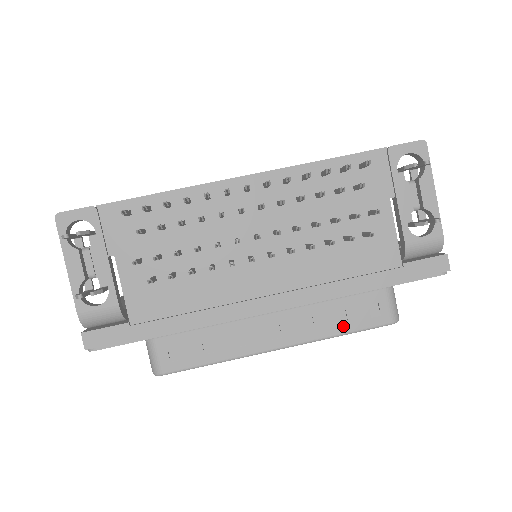
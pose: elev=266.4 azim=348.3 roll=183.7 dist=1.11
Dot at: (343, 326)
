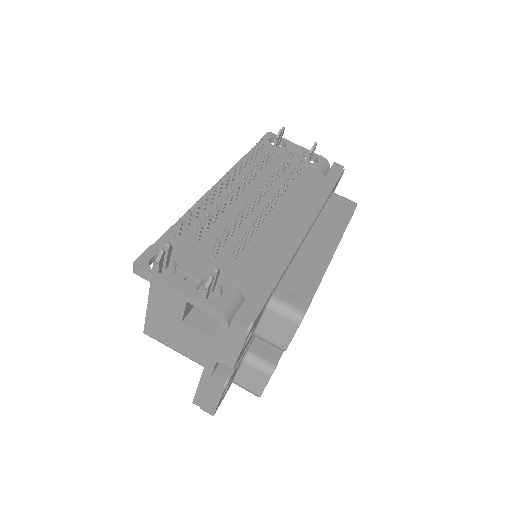
Dot at: (343, 219)
